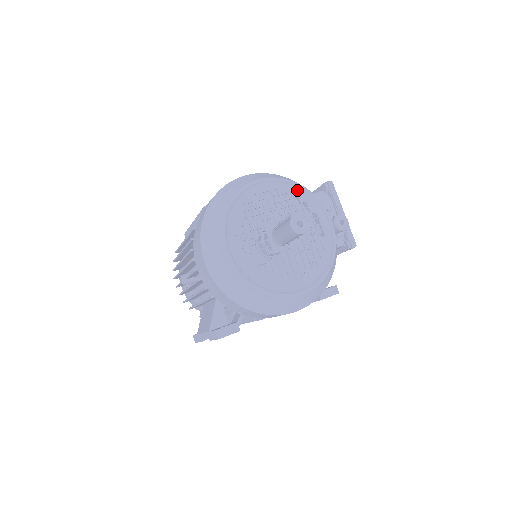
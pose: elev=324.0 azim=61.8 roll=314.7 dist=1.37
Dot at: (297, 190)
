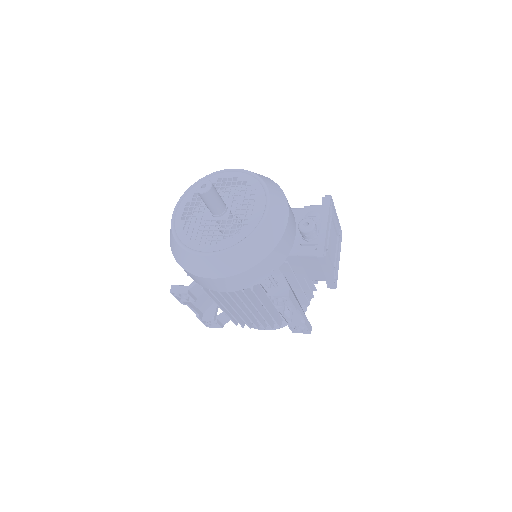
Dot at: (254, 180)
